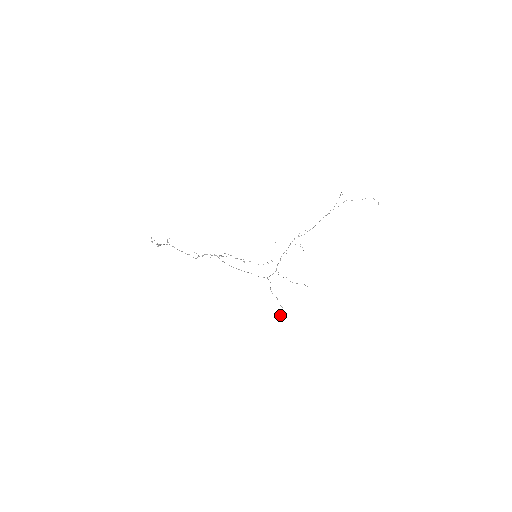
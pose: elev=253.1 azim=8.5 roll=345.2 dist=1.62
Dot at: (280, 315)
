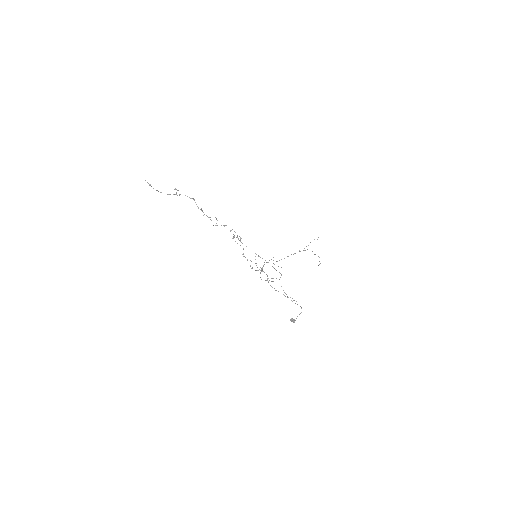
Dot at: occluded
